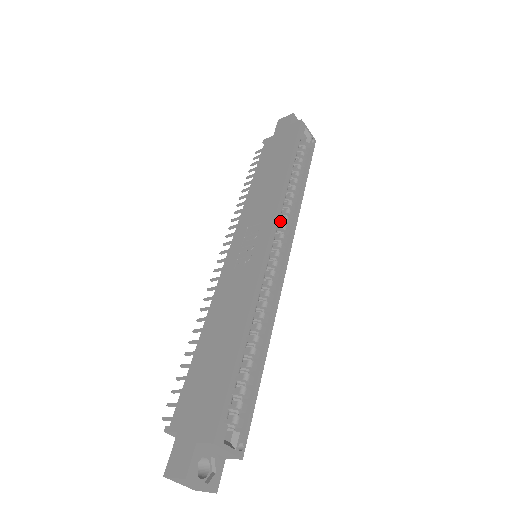
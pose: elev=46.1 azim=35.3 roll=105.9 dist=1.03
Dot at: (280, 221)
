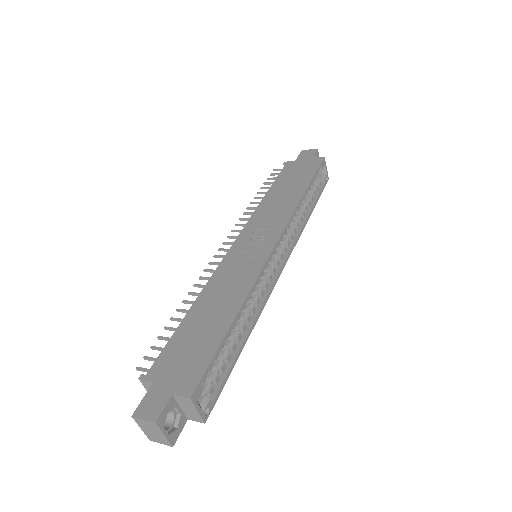
Dot at: occluded
